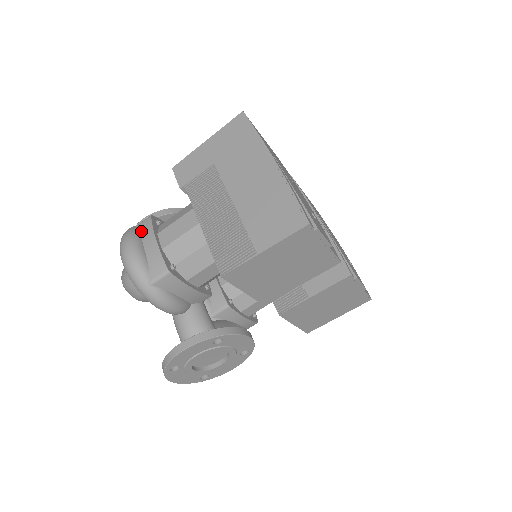
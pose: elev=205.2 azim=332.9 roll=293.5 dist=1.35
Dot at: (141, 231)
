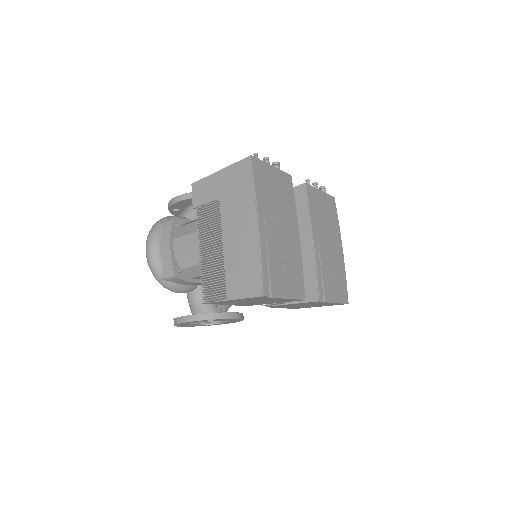
Dot at: (163, 232)
